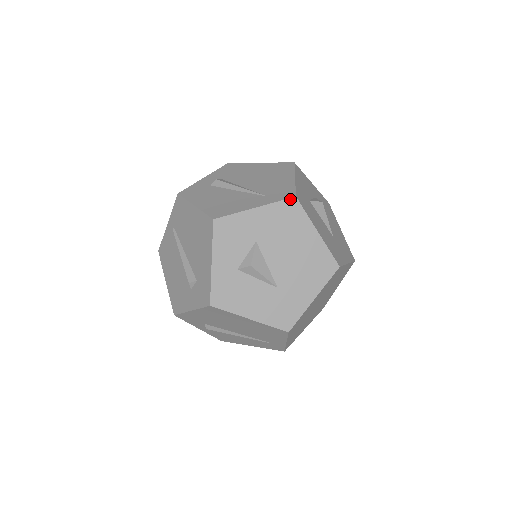
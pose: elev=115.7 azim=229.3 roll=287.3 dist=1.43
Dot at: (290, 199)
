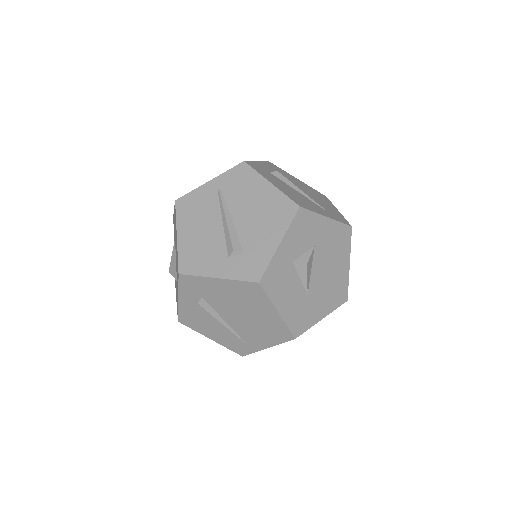
Dot at: (348, 226)
